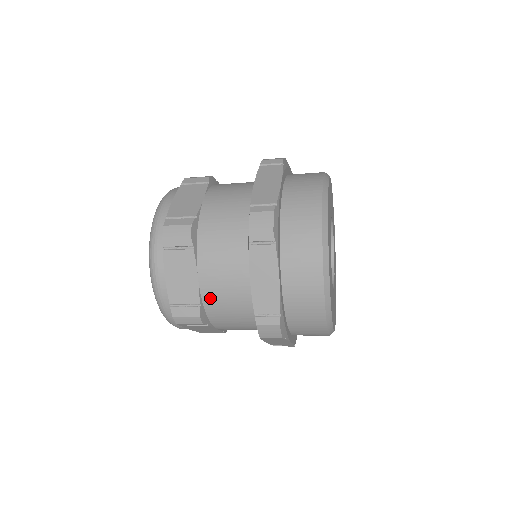
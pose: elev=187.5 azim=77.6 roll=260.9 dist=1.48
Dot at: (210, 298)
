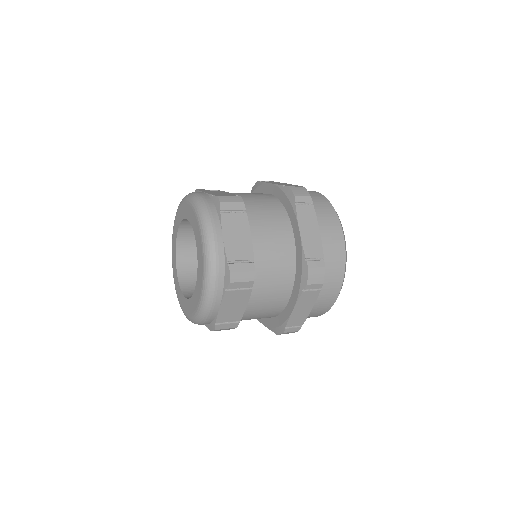
Dot at: (248, 315)
